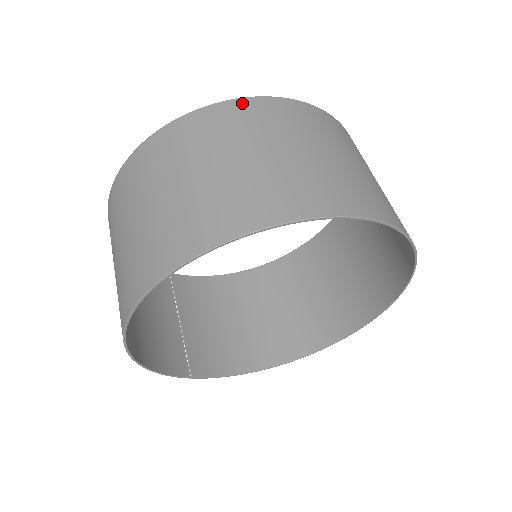
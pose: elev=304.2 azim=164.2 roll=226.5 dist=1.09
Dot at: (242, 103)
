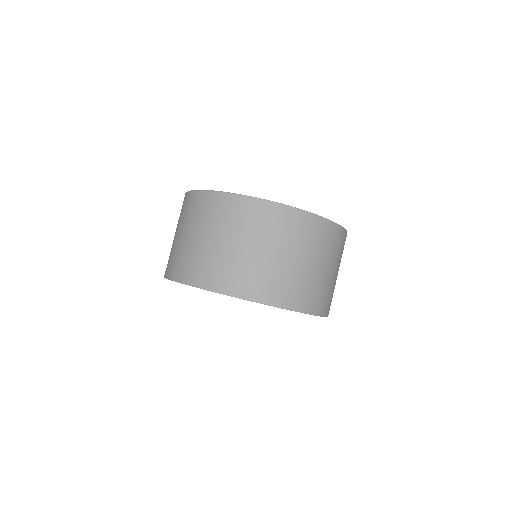
Dot at: (227, 198)
